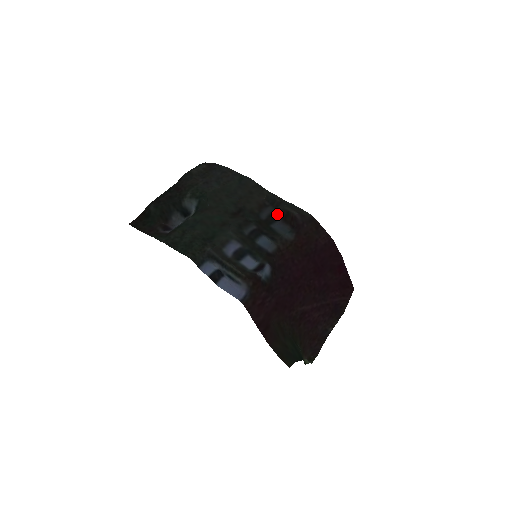
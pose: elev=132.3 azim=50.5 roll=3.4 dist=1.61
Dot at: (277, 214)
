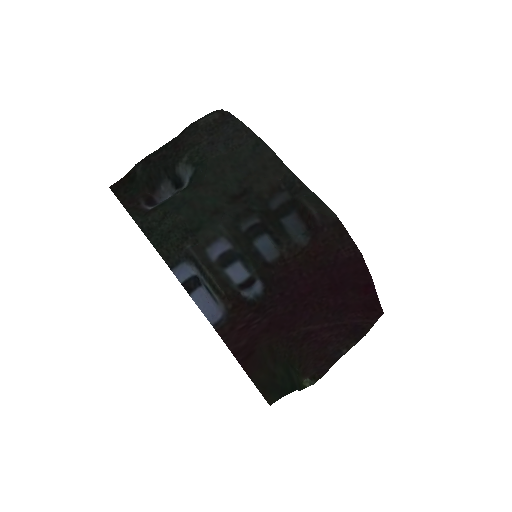
Dot at: (292, 205)
